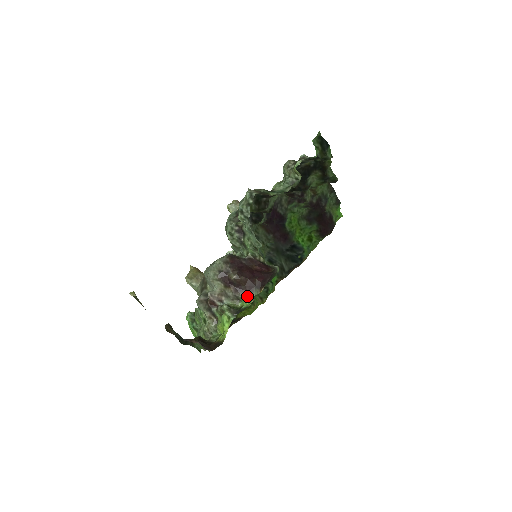
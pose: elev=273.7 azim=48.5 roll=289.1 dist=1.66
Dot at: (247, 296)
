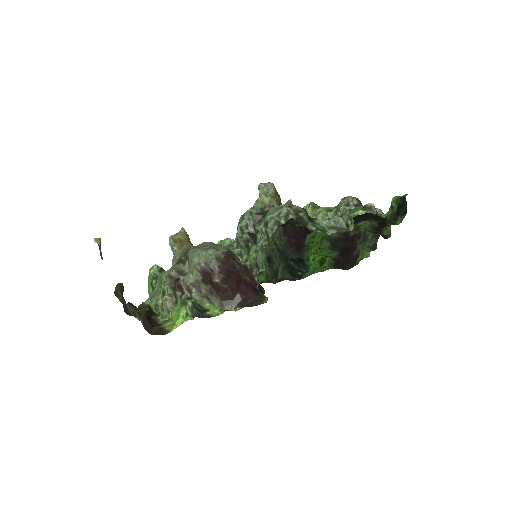
Dot at: (219, 304)
